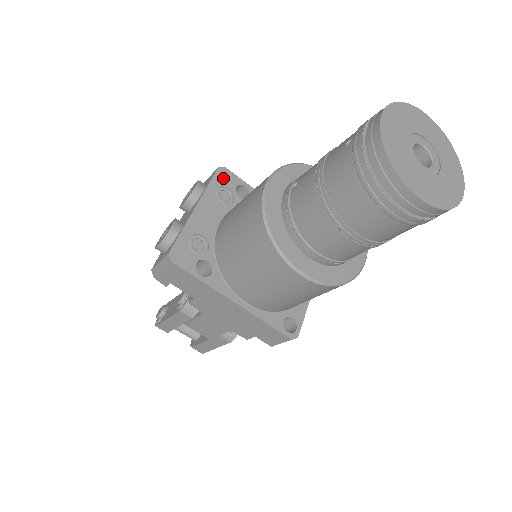
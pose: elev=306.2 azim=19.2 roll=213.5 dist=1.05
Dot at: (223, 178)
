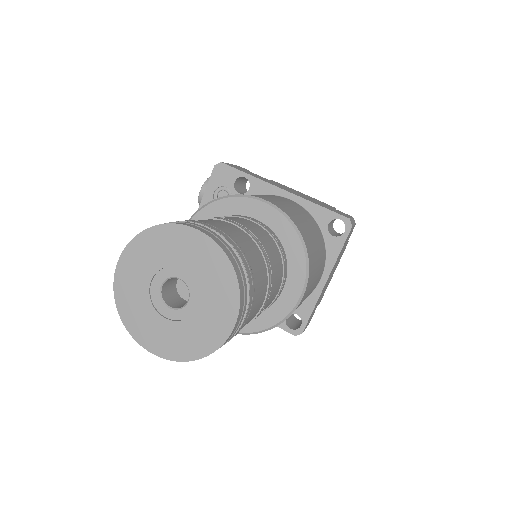
Dot at: (220, 177)
